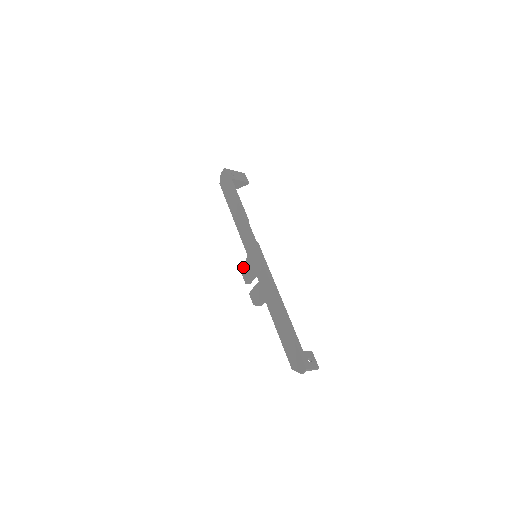
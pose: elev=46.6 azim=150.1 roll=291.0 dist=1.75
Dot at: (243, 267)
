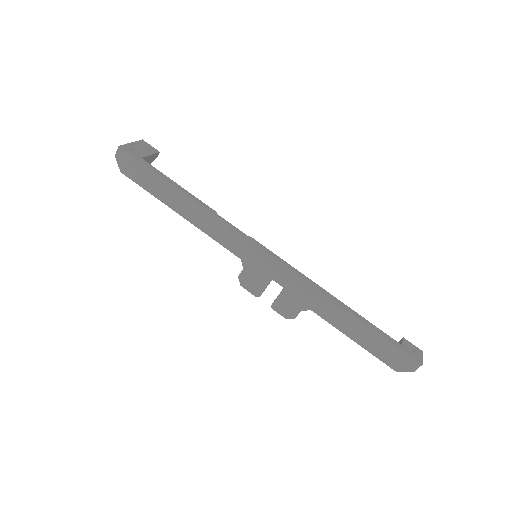
Dot at: (241, 278)
